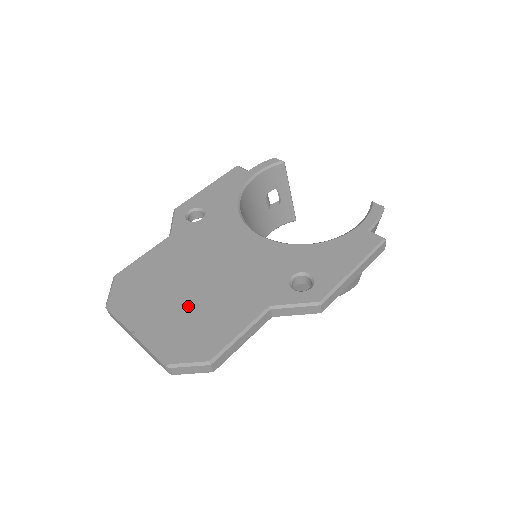
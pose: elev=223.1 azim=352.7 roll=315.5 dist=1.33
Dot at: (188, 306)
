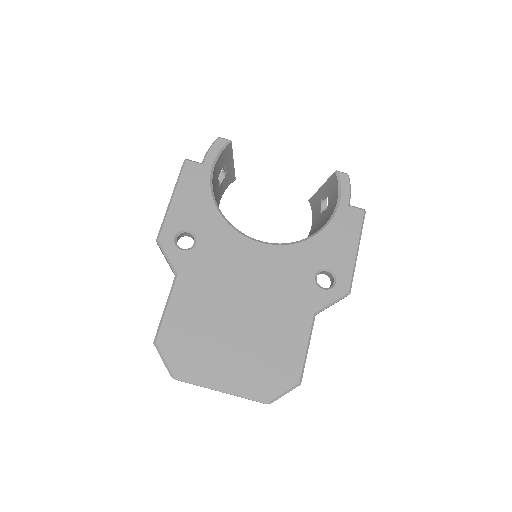
Dot at: (249, 343)
